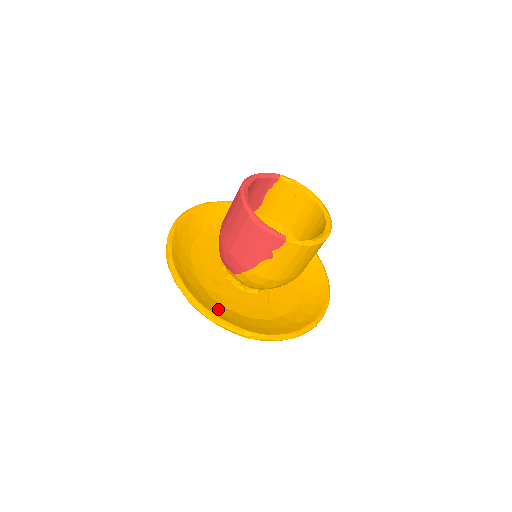
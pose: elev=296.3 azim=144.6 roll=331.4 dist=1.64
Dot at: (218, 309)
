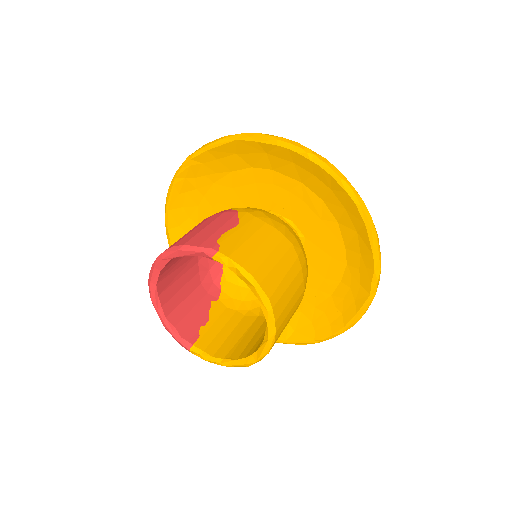
Dot at: occluded
